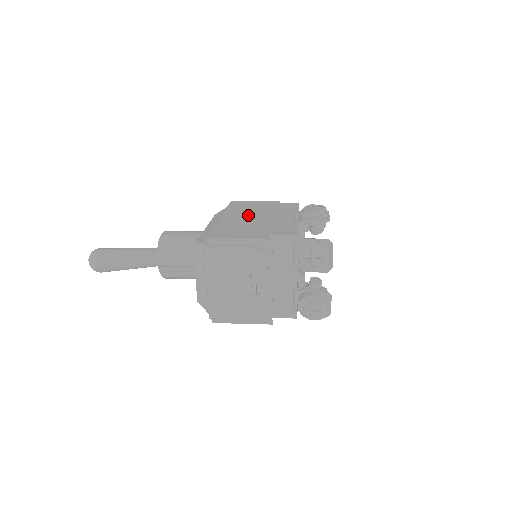
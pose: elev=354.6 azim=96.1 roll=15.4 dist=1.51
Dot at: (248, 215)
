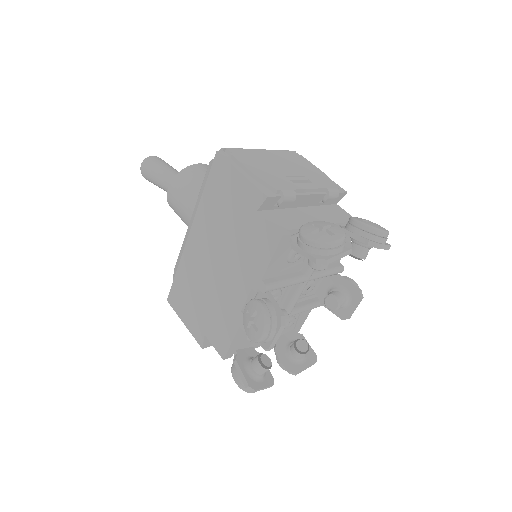
Dot at: (211, 249)
